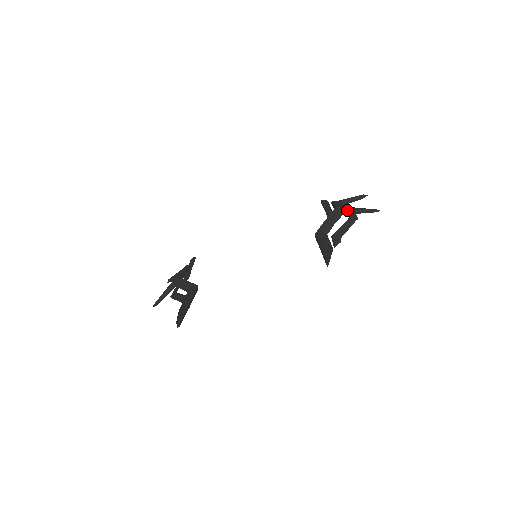
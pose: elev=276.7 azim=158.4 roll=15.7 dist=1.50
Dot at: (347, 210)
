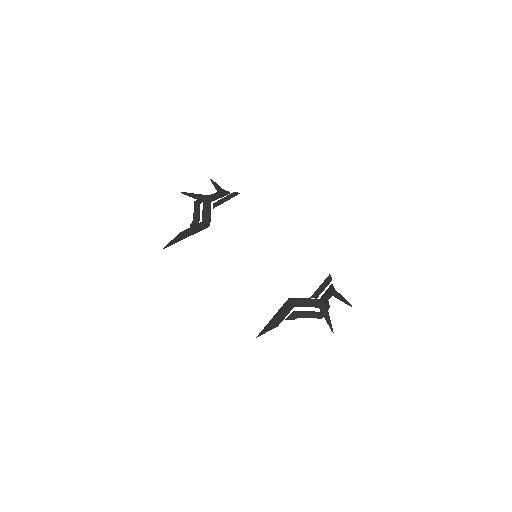
Dot at: (323, 309)
